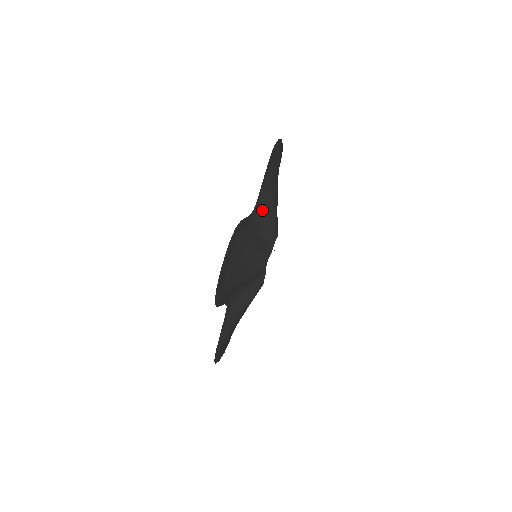
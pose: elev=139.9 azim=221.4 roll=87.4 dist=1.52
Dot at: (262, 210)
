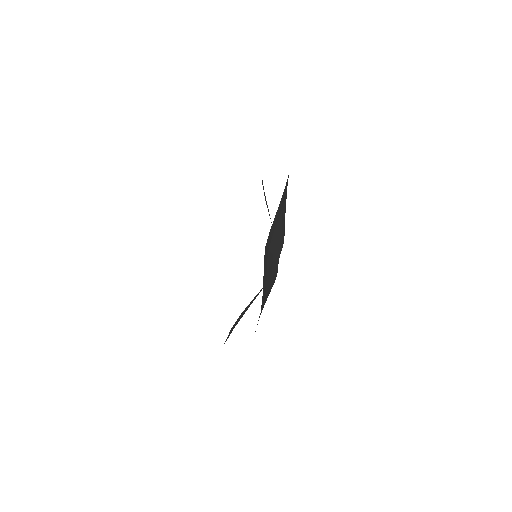
Dot at: (264, 194)
